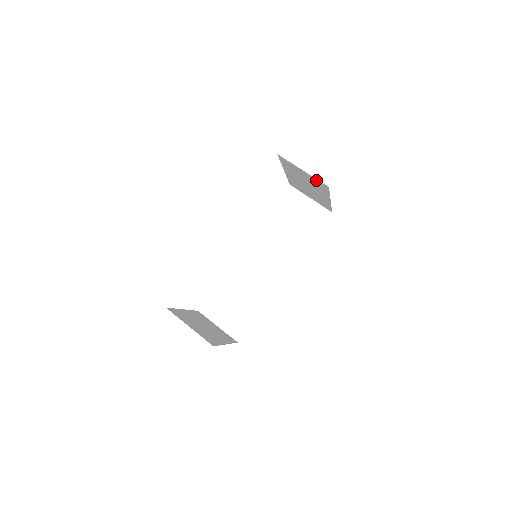
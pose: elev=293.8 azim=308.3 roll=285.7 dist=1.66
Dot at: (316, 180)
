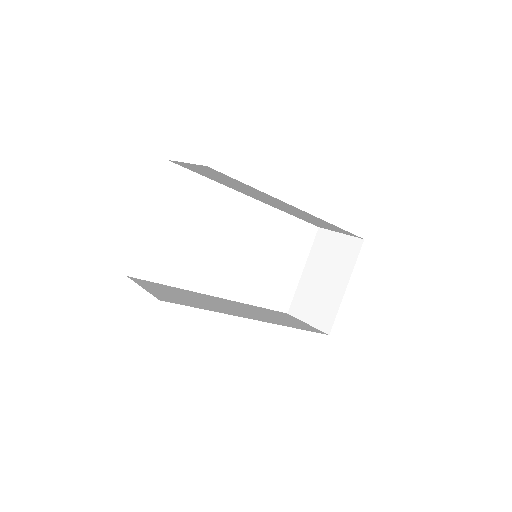
Dot at: (350, 241)
